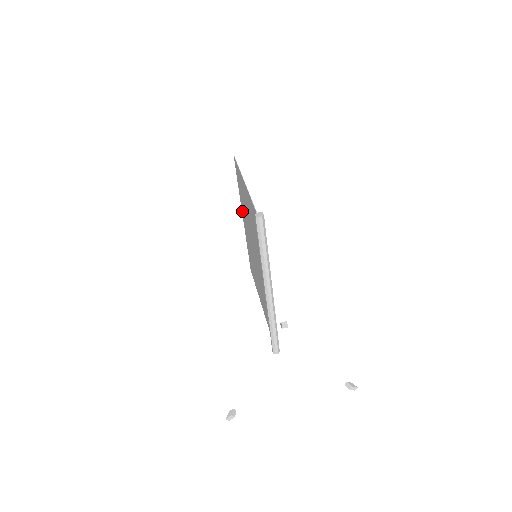
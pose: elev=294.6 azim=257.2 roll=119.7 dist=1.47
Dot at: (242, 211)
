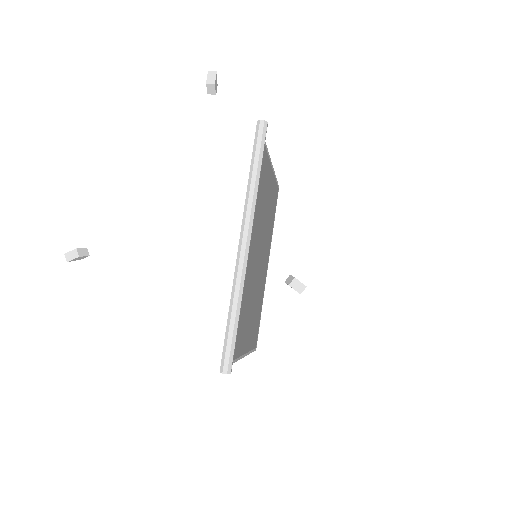
Dot at: (268, 253)
